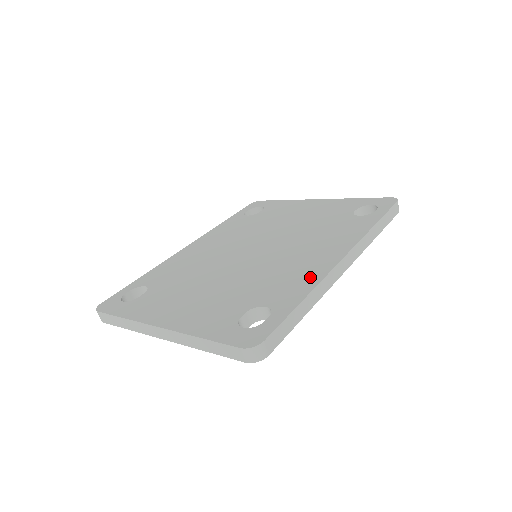
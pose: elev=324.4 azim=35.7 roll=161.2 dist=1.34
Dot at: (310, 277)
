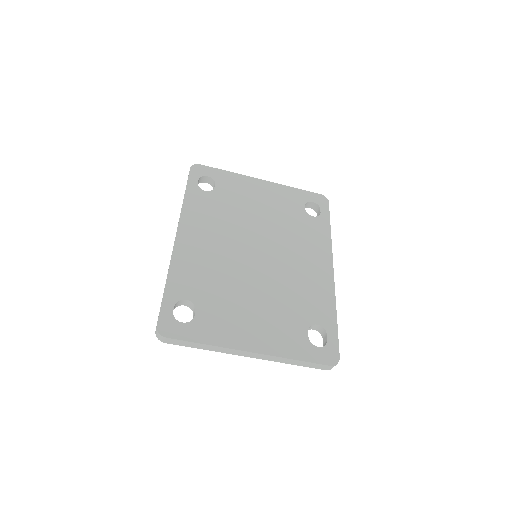
Dot at: (326, 292)
